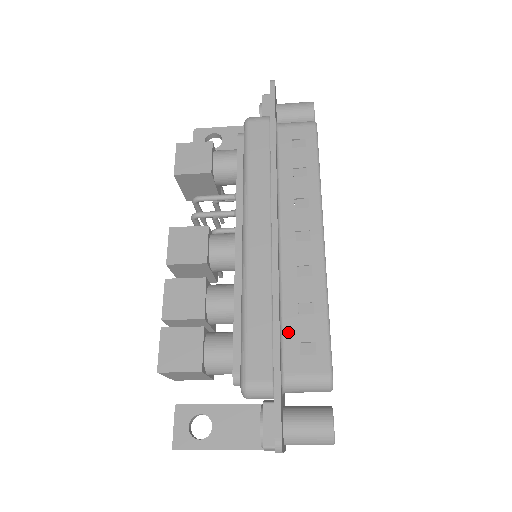
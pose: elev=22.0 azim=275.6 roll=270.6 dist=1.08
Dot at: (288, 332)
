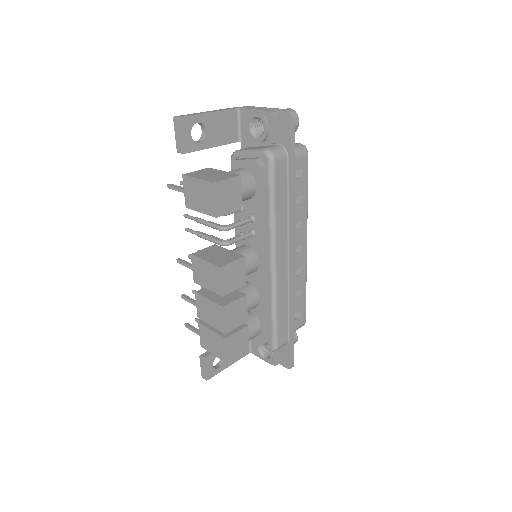
Dot at: occluded
